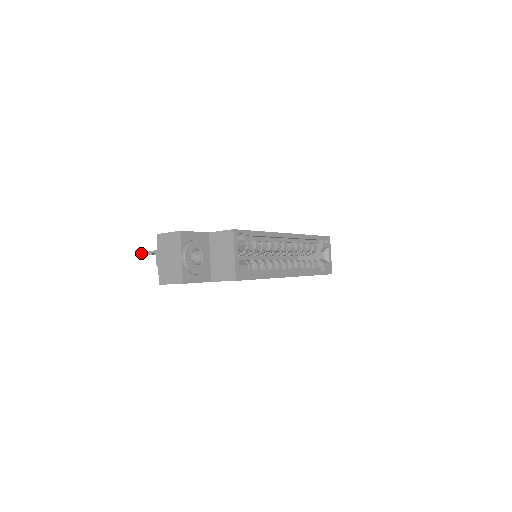
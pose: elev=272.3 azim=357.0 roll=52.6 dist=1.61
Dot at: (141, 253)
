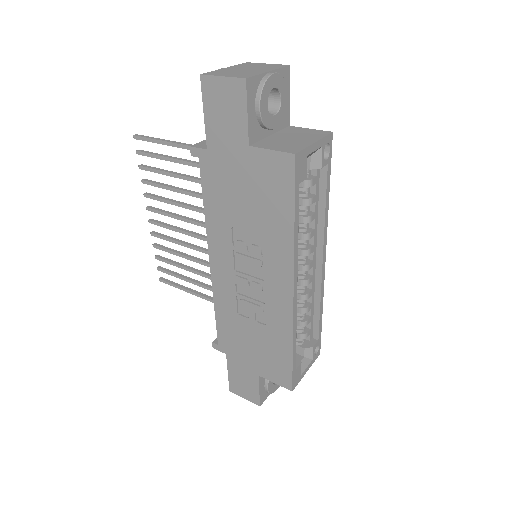
Dot at: (143, 135)
